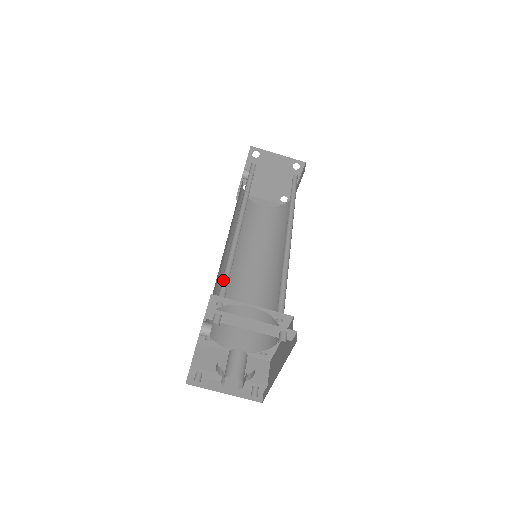
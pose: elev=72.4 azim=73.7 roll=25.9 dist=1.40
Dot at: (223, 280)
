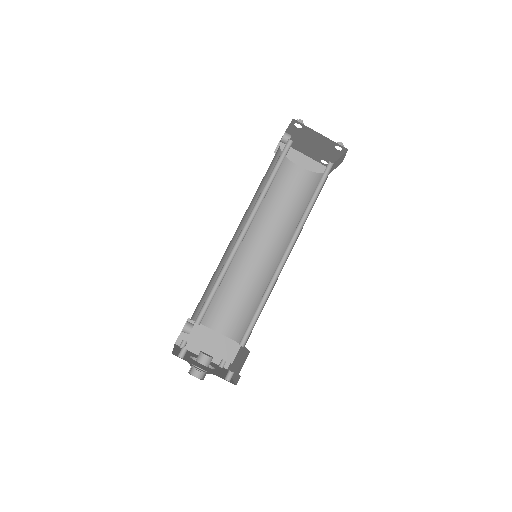
Dot at: (208, 298)
